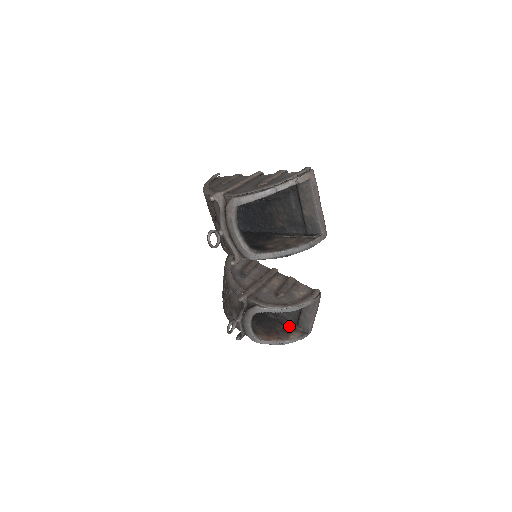
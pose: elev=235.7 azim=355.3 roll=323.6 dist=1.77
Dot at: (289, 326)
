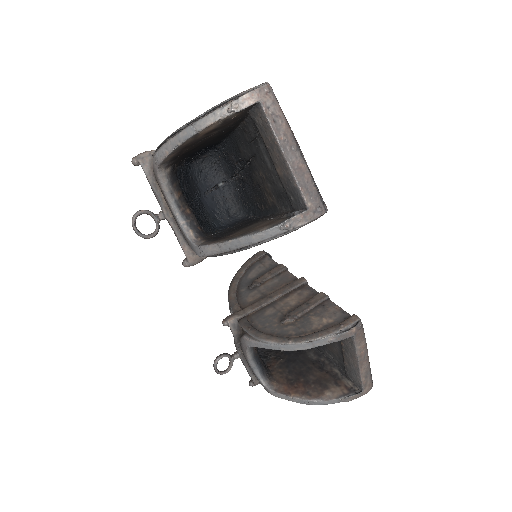
Dot at: (331, 375)
